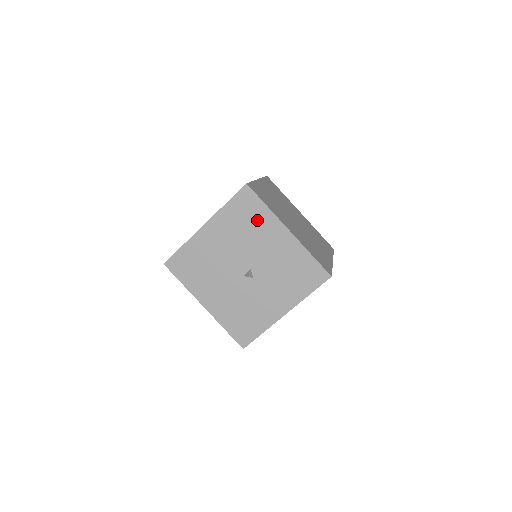
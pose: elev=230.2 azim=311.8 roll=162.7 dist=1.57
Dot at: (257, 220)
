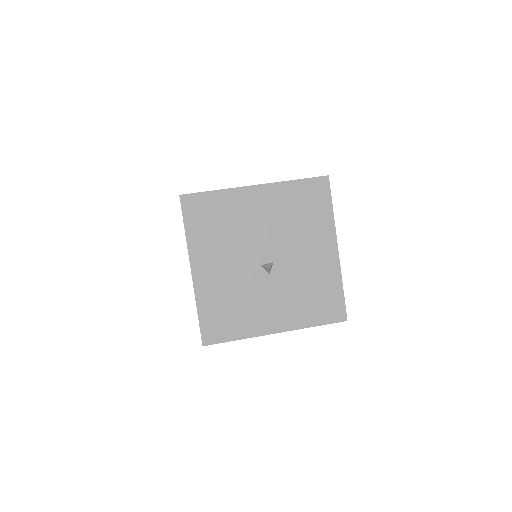
Dot at: (314, 218)
